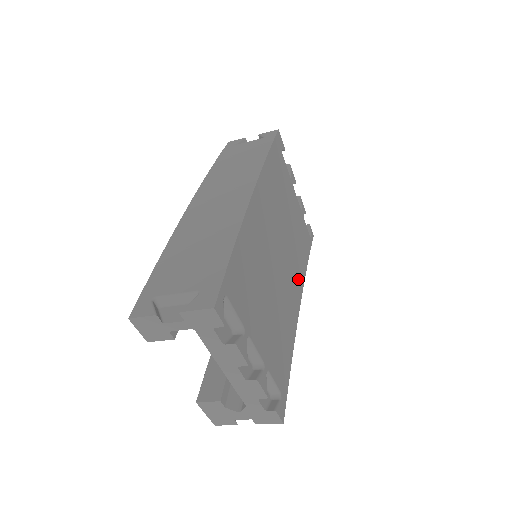
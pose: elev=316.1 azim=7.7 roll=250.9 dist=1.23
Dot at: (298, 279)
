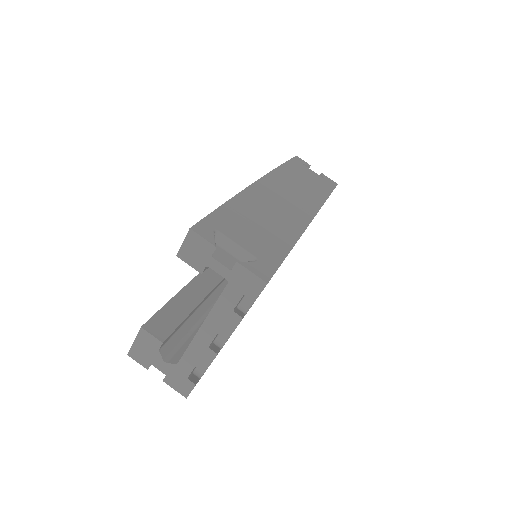
Dot at: occluded
